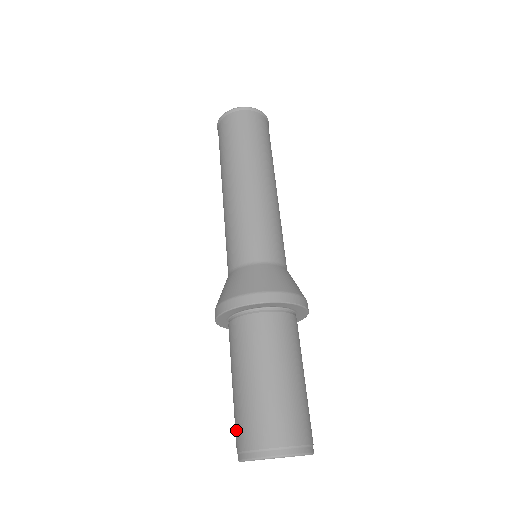
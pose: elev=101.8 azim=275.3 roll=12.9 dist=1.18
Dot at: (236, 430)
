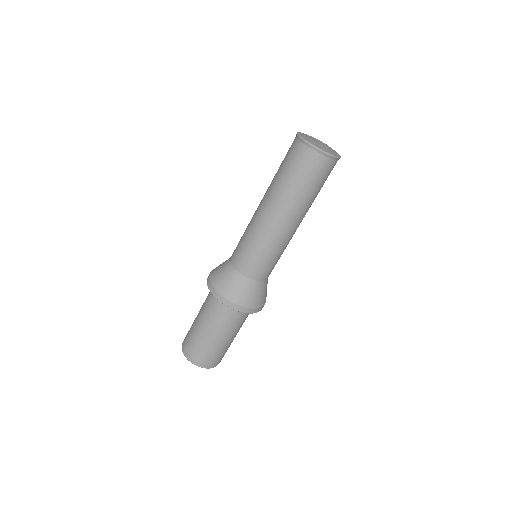
Dot at: (187, 334)
